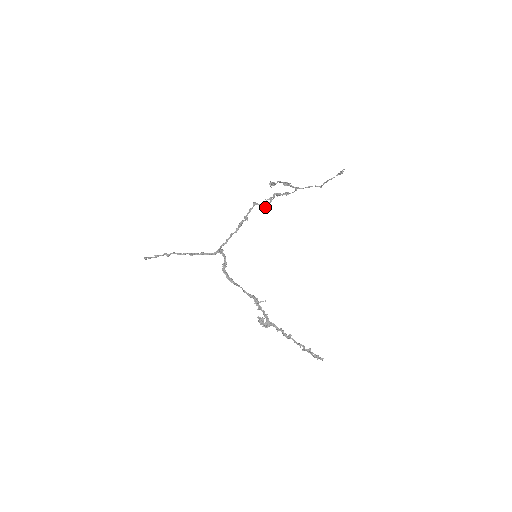
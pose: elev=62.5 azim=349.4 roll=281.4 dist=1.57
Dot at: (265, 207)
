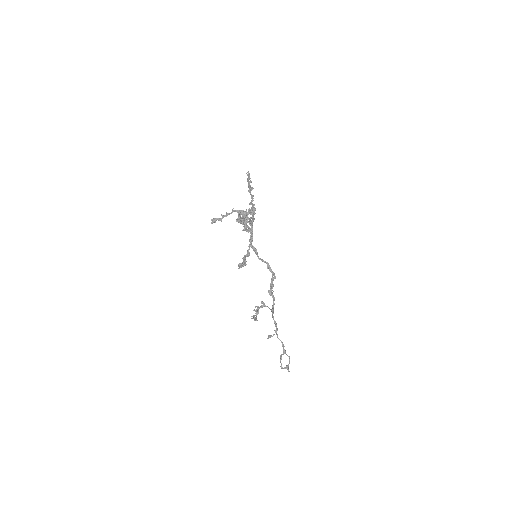
Dot at: (242, 223)
